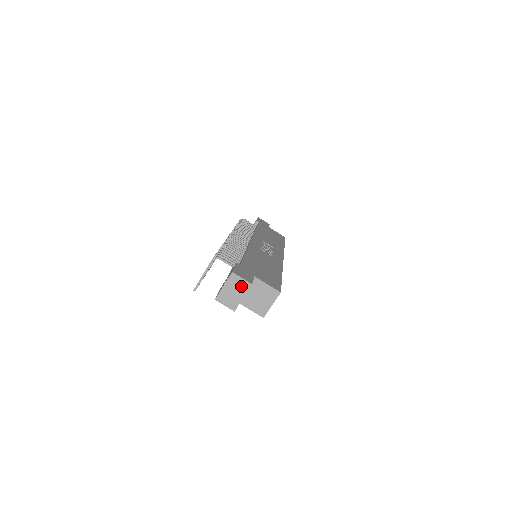
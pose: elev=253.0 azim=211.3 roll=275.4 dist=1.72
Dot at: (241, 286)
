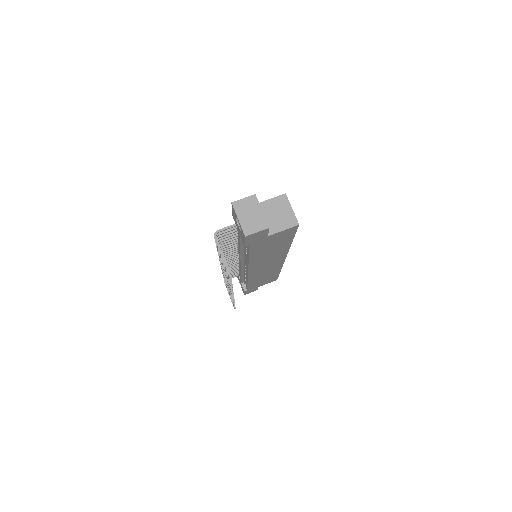
Dot at: (250, 205)
